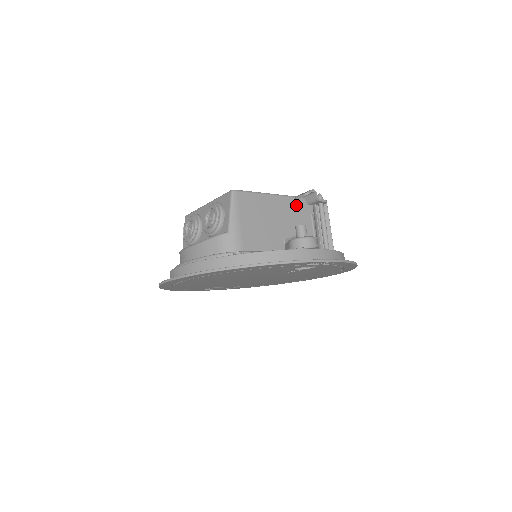
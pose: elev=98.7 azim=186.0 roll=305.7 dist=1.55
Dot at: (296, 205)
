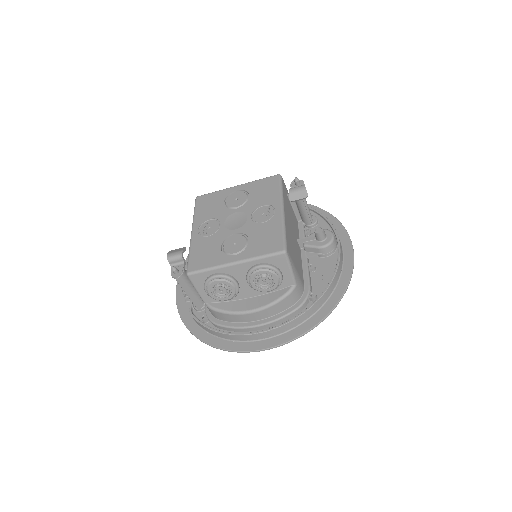
Dot at: (285, 202)
